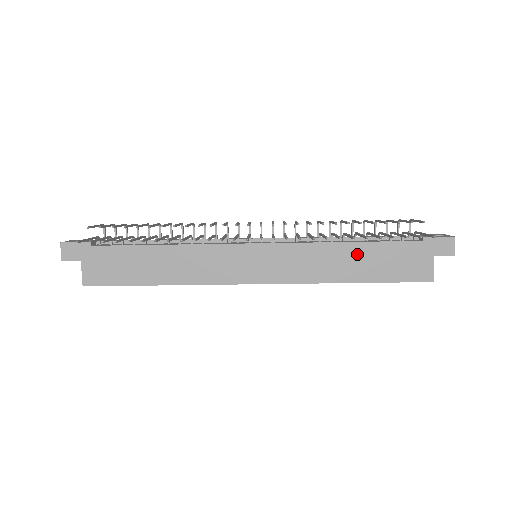
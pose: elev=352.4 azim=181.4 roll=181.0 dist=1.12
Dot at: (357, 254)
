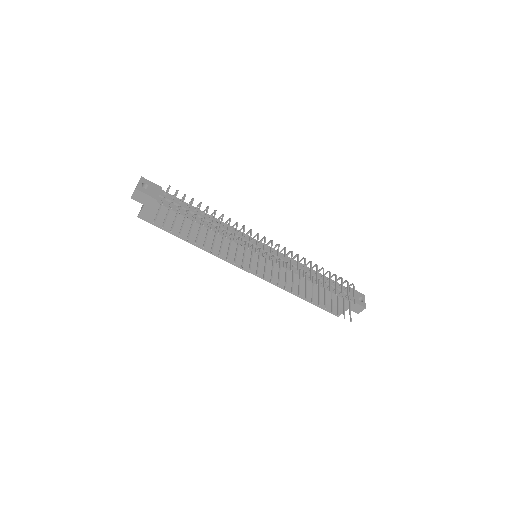
Dot at: (311, 289)
